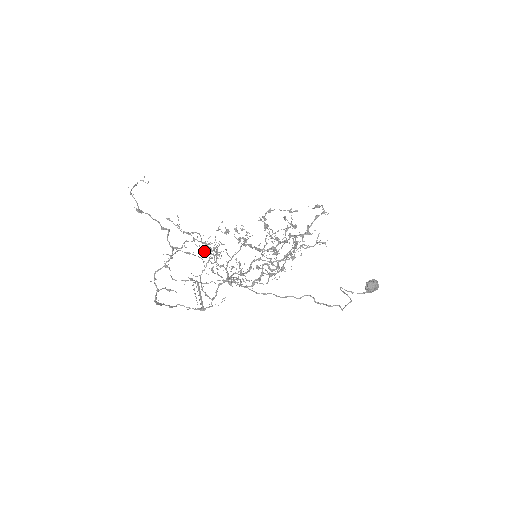
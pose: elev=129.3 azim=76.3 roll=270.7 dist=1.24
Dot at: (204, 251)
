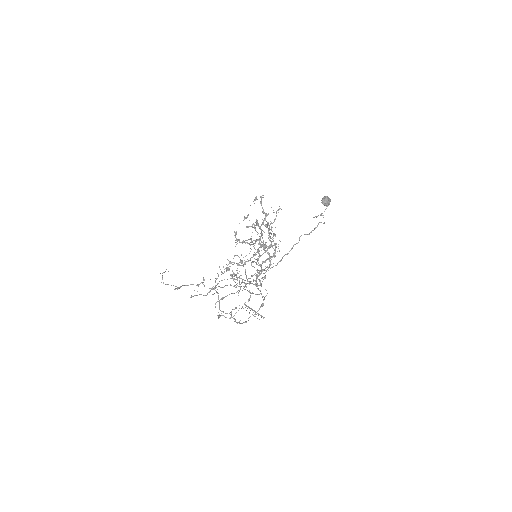
Dot at: occluded
